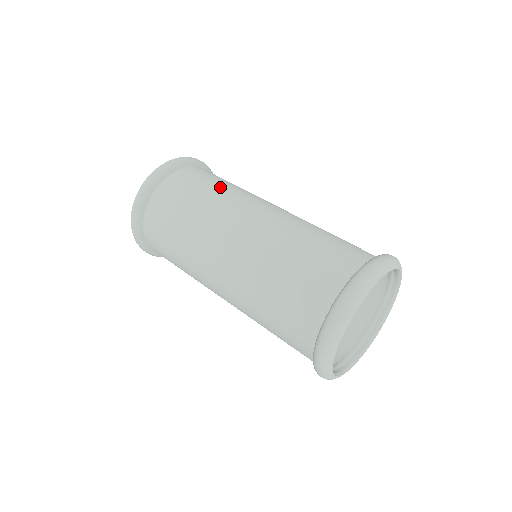
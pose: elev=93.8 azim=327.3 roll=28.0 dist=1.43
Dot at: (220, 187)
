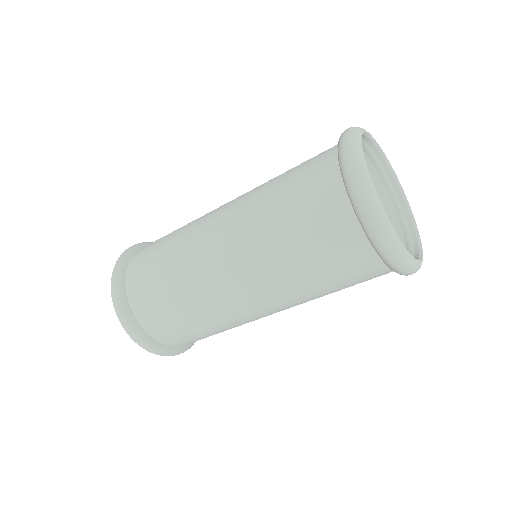
Dot at: (172, 238)
